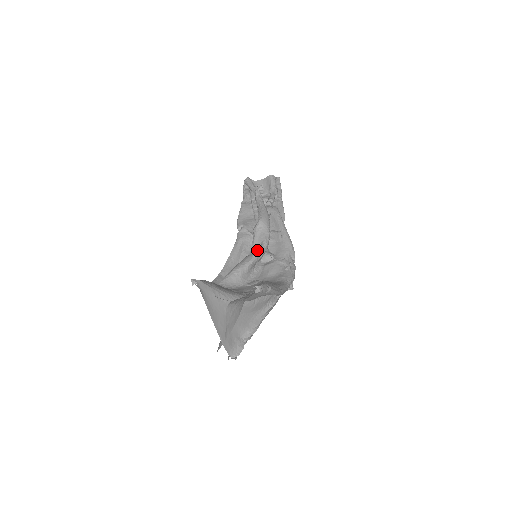
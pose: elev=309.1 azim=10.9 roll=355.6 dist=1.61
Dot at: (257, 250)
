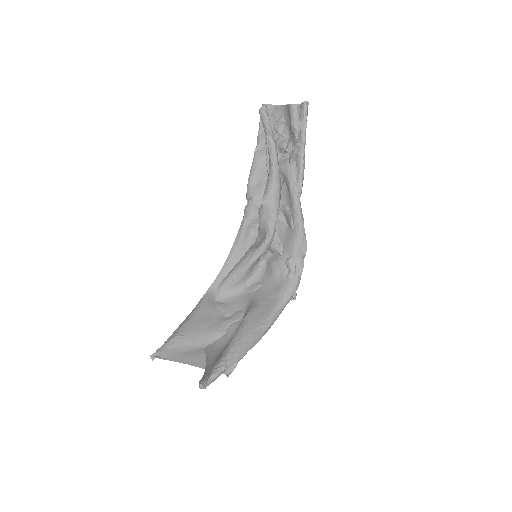
Dot at: (259, 245)
